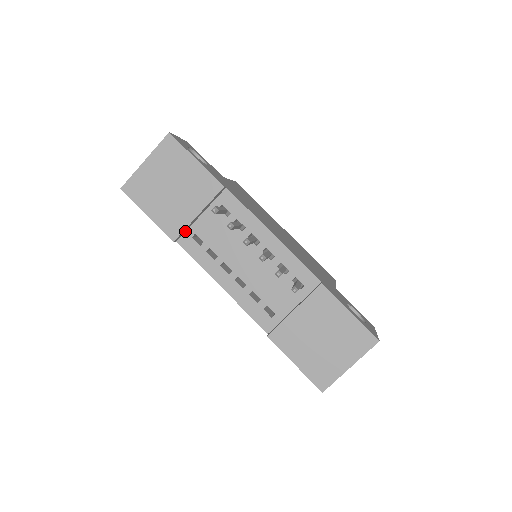
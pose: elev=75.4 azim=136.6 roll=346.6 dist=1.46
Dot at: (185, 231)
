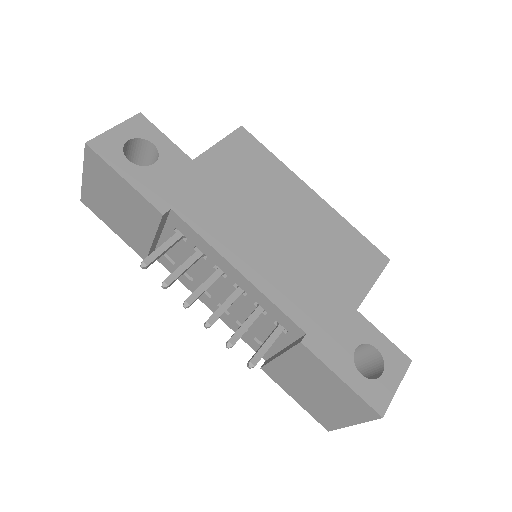
Dot at: (155, 248)
